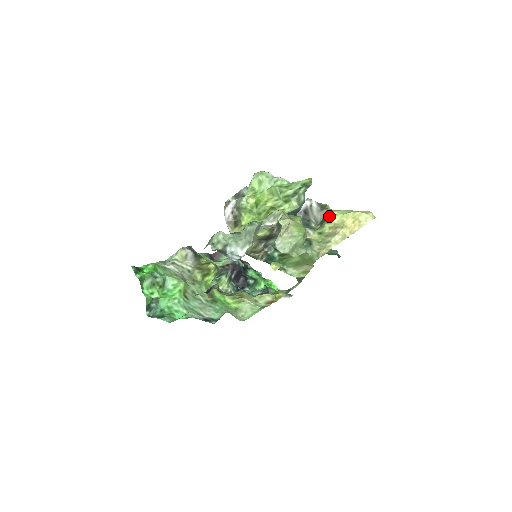
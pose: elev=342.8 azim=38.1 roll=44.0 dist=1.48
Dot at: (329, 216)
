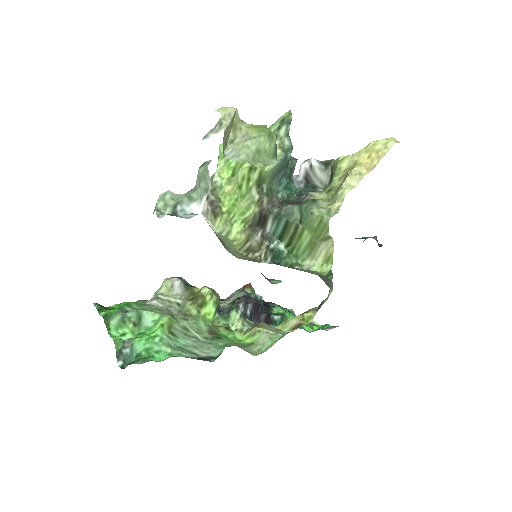
Dot at: (335, 165)
